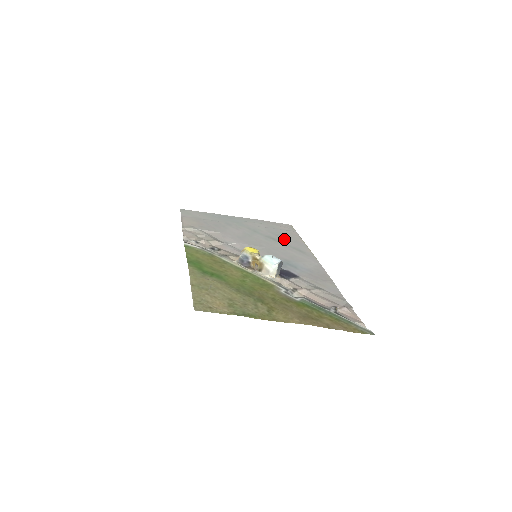
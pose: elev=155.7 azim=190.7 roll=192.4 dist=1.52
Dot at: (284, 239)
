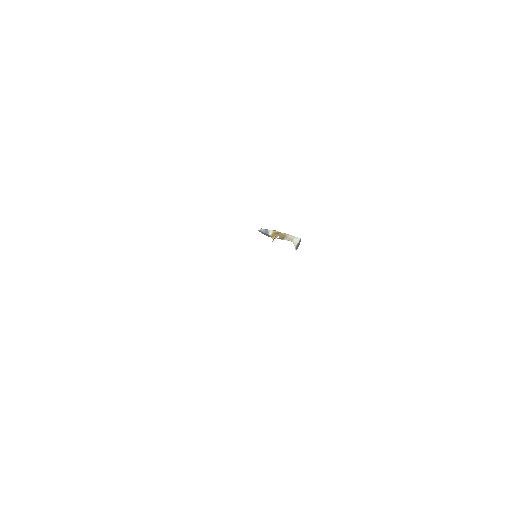
Dot at: occluded
